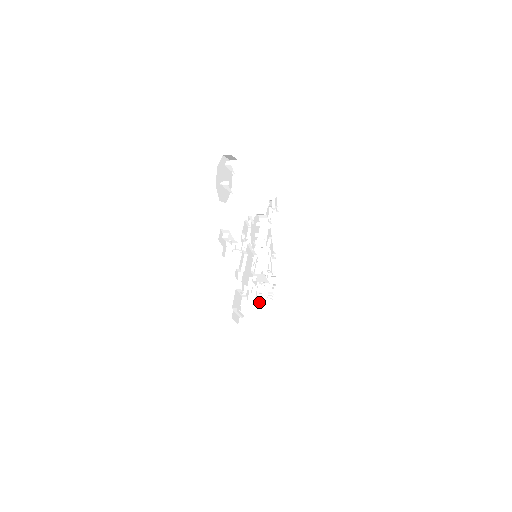
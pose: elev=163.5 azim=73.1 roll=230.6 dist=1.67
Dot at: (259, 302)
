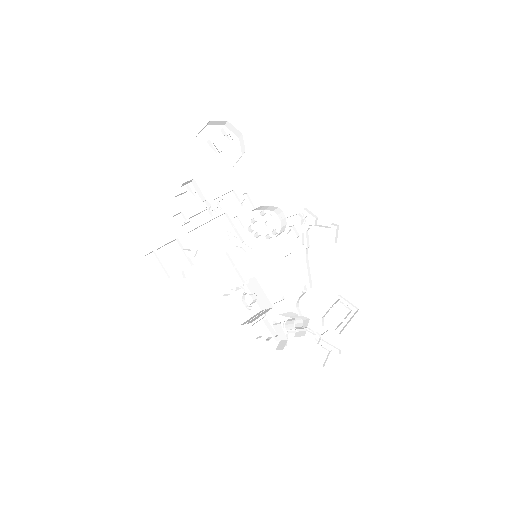
Dot at: (258, 337)
